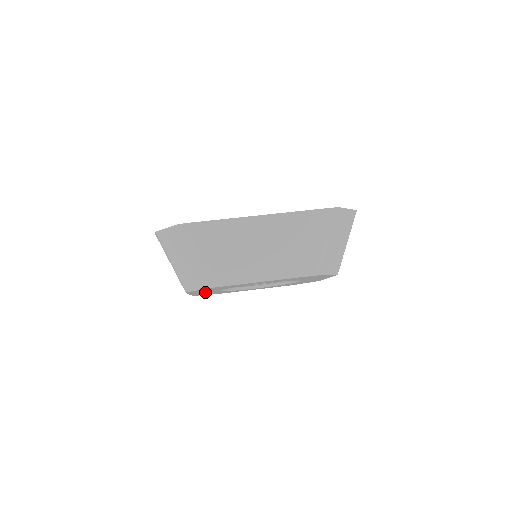
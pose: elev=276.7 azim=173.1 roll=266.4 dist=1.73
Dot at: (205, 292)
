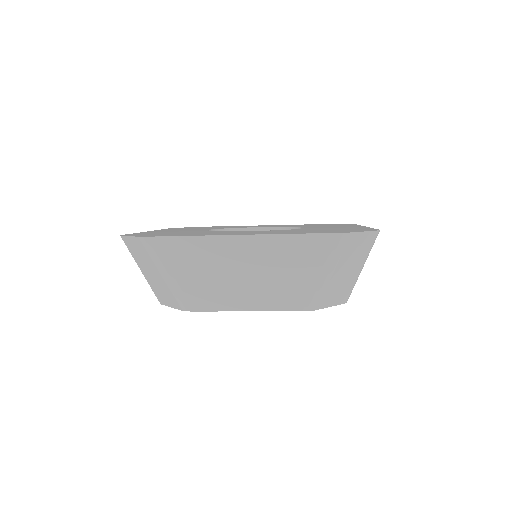
Dot at: occluded
